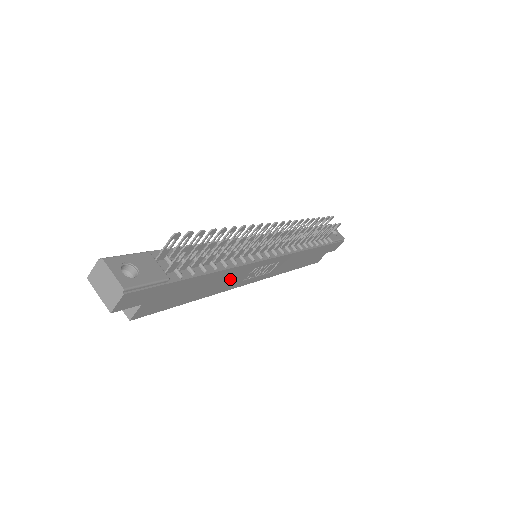
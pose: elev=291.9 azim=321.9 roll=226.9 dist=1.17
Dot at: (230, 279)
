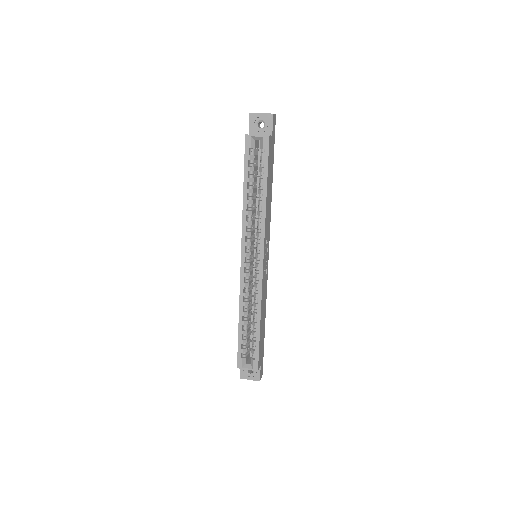
Dot at: (268, 218)
